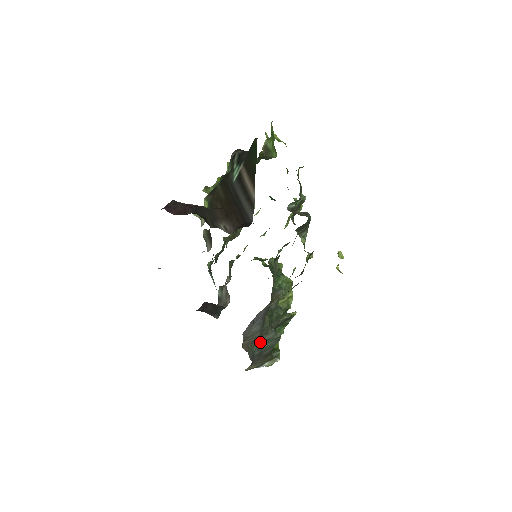
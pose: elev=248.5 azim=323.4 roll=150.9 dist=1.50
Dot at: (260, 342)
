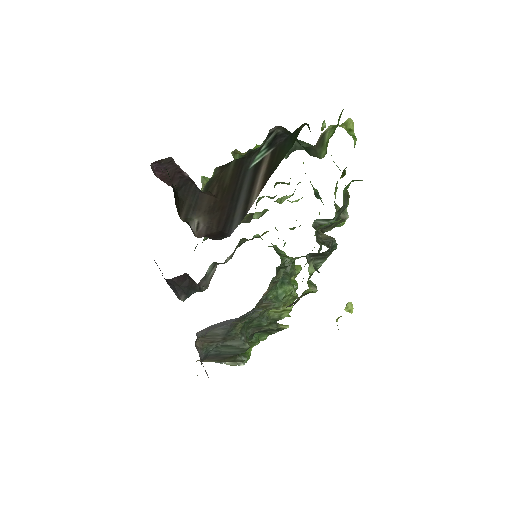
Dot at: (221, 344)
